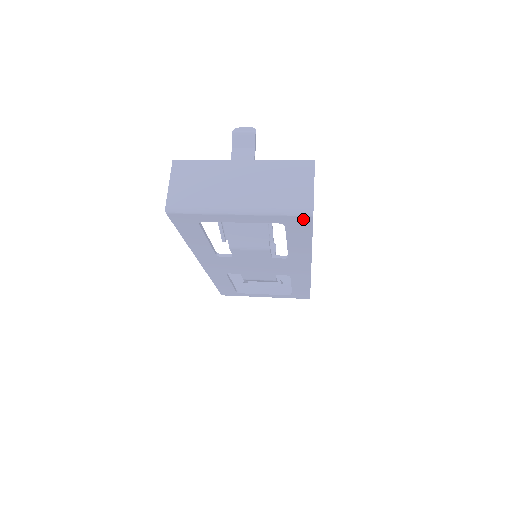
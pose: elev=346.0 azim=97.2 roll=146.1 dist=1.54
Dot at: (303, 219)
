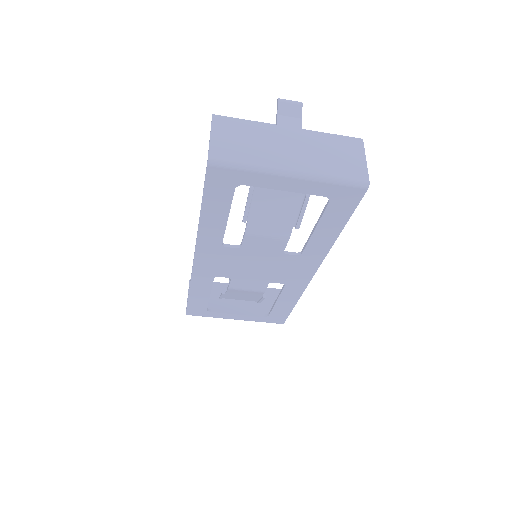
Dot at: (355, 193)
